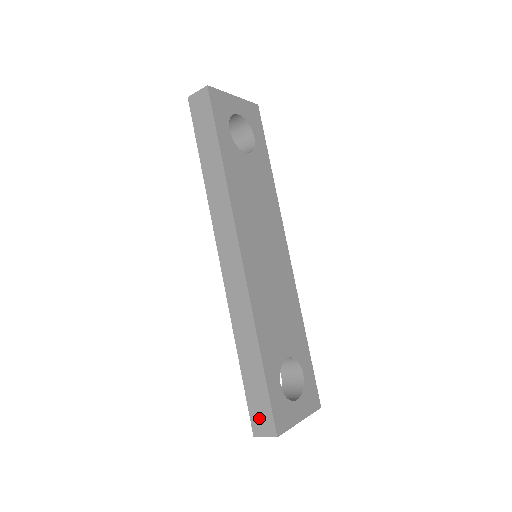
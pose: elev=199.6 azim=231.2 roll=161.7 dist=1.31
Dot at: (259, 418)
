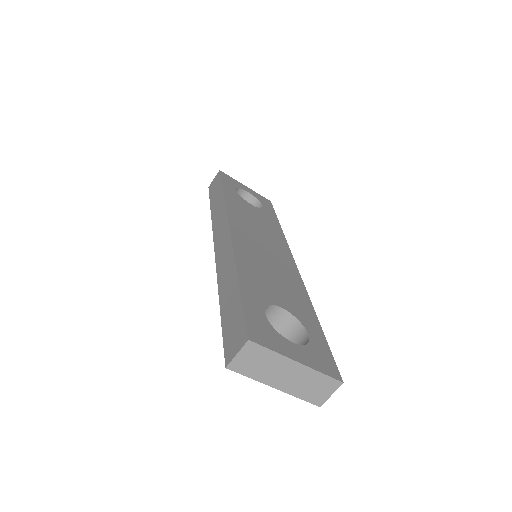
Dot at: (232, 339)
